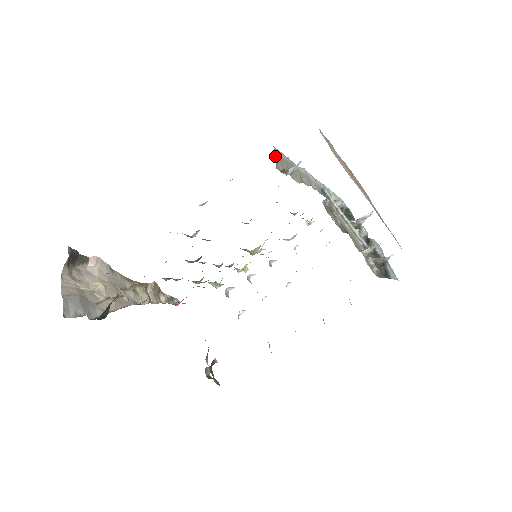
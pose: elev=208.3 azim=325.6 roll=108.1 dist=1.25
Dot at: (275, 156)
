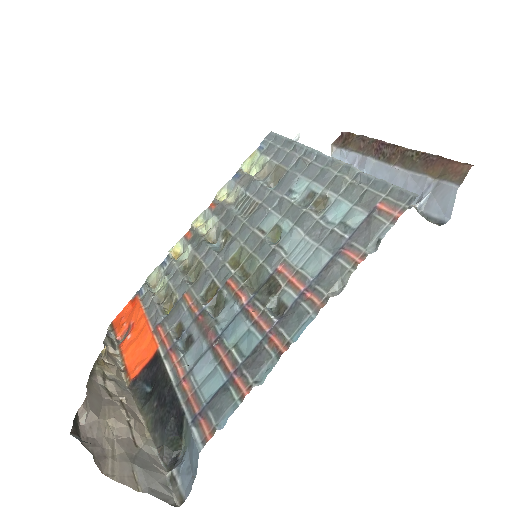
Dot at: occluded
